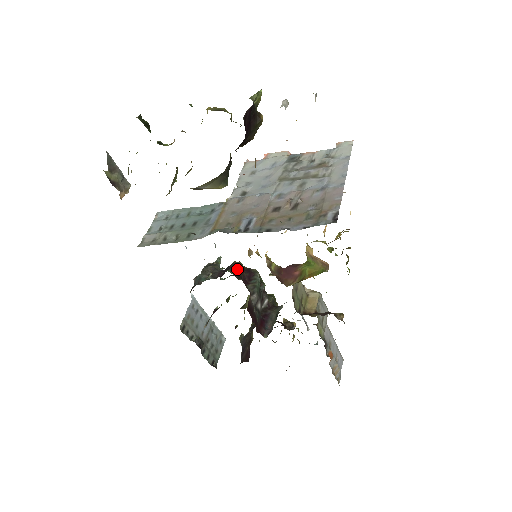
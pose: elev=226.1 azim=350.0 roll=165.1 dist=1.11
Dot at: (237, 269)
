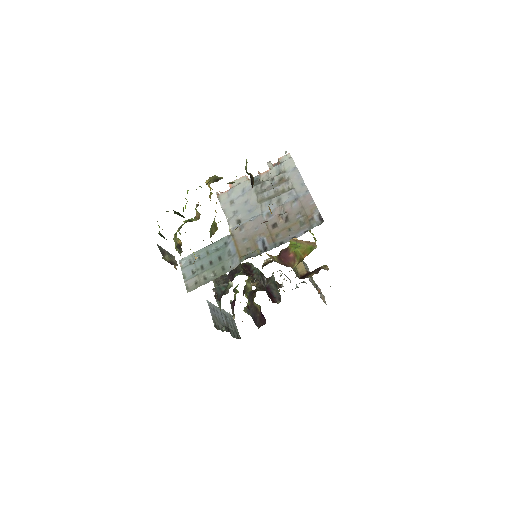
Dot at: (242, 269)
